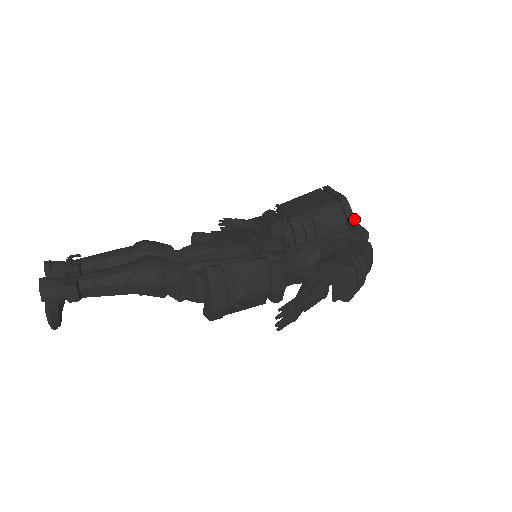
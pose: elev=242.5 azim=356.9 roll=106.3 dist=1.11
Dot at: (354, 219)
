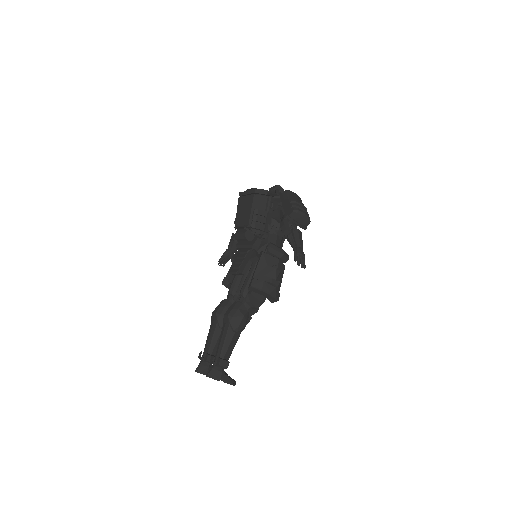
Dot at: (268, 191)
